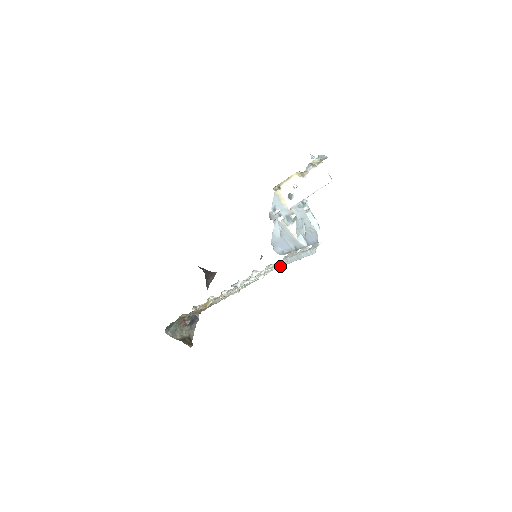
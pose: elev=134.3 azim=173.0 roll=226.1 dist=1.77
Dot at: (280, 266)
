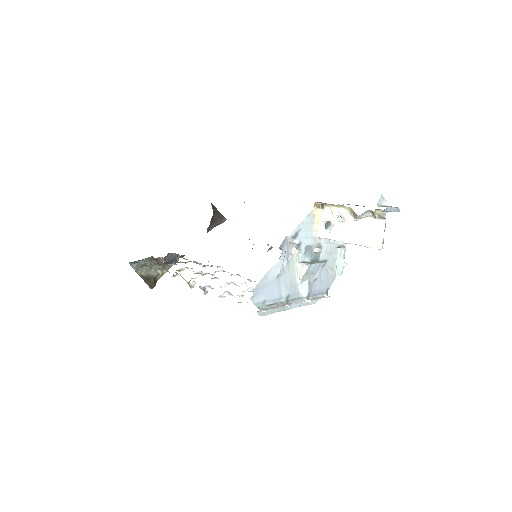
Dot at: occluded
